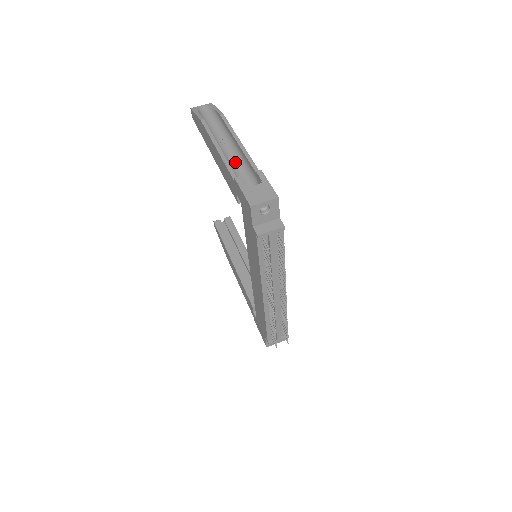
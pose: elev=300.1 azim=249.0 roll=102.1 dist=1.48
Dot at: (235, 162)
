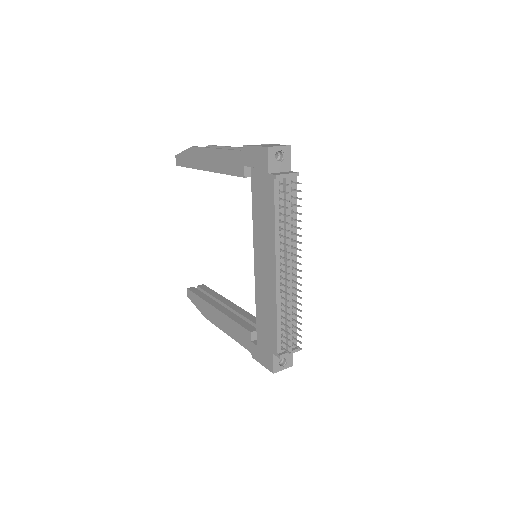
Dot at: occluded
